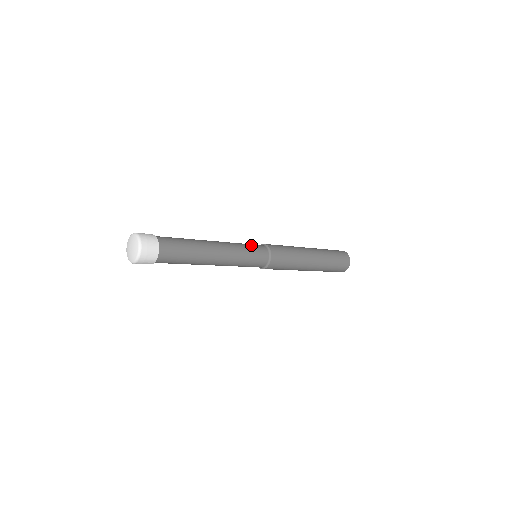
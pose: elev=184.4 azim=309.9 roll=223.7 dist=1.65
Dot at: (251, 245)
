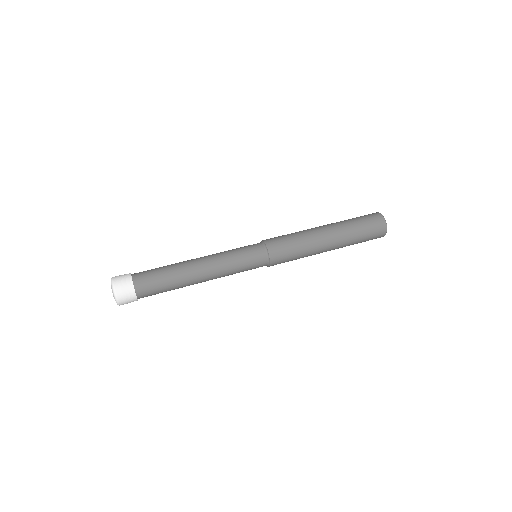
Dot at: (248, 264)
